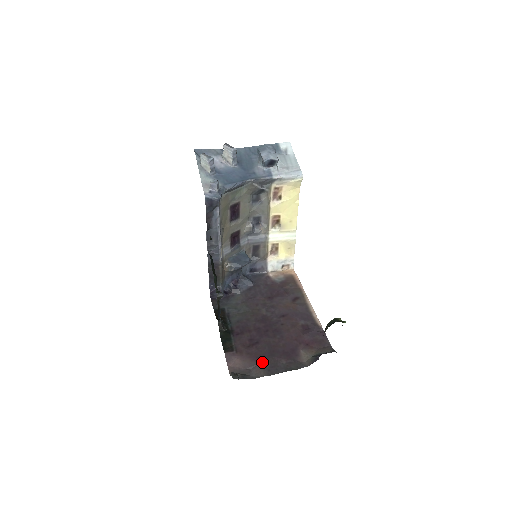
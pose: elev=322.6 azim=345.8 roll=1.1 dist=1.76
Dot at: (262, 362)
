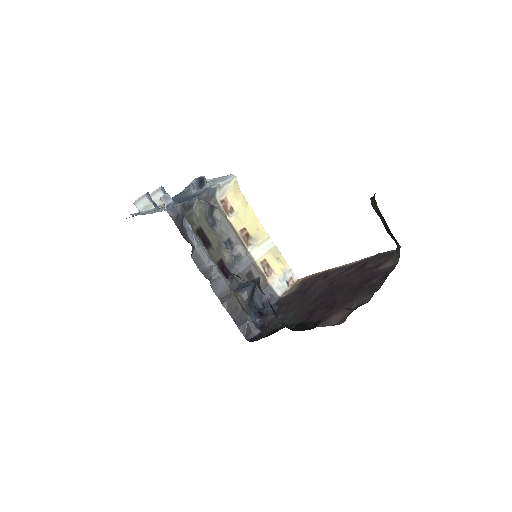
Dot at: (358, 296)
